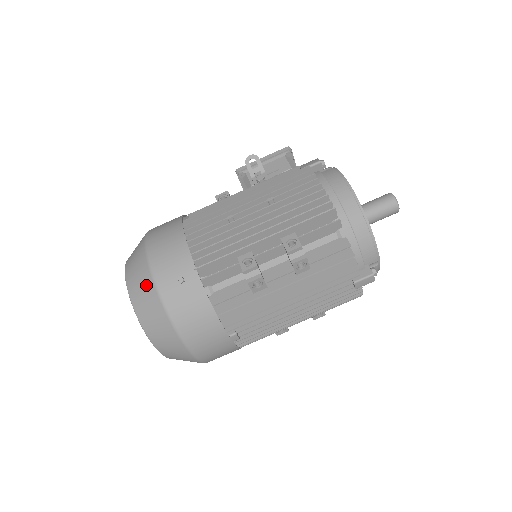
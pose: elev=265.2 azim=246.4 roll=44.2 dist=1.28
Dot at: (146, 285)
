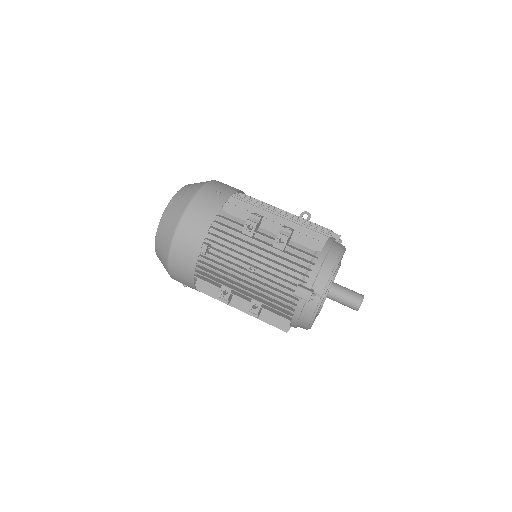
Dot at: (199, 184)
